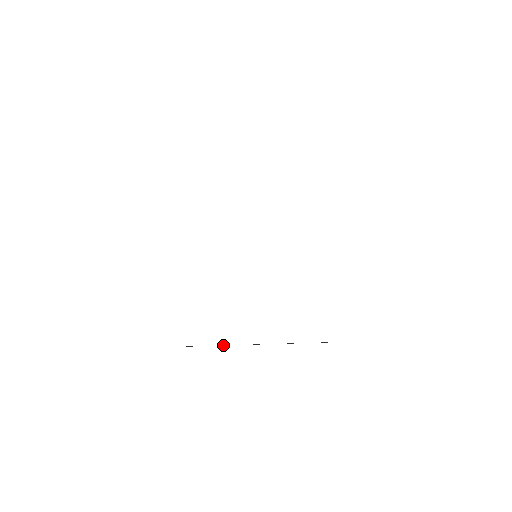
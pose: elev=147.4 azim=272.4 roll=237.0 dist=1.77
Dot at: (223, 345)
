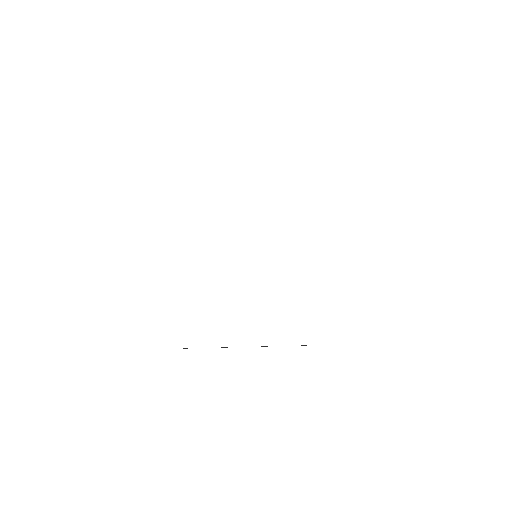
Dot at: (225, 347)
